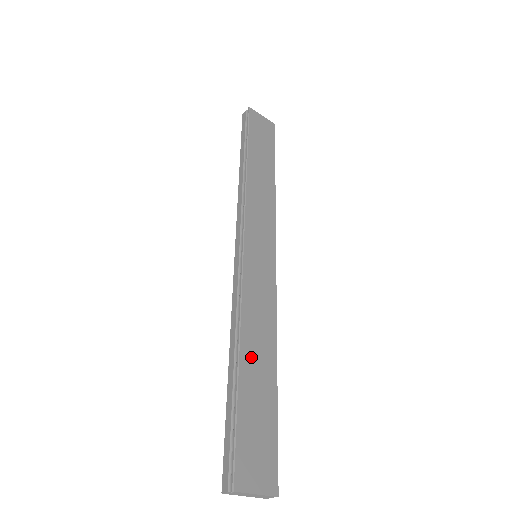
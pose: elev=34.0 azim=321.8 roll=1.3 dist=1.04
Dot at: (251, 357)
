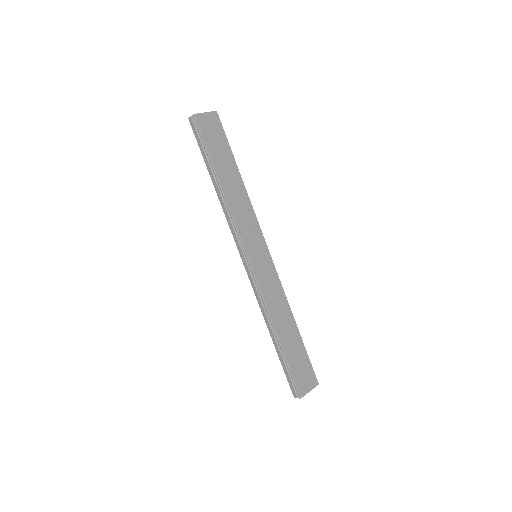
Dot at: (282, 329)
